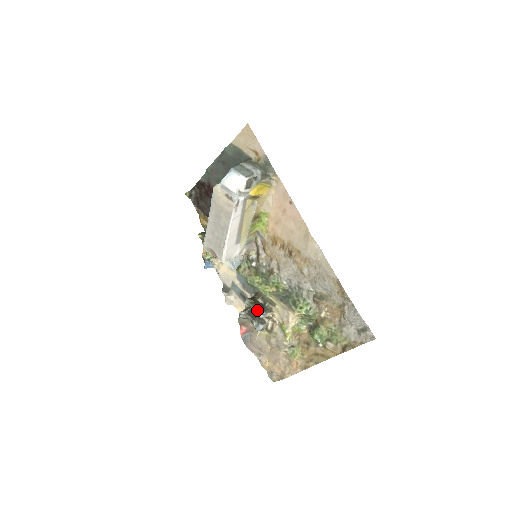
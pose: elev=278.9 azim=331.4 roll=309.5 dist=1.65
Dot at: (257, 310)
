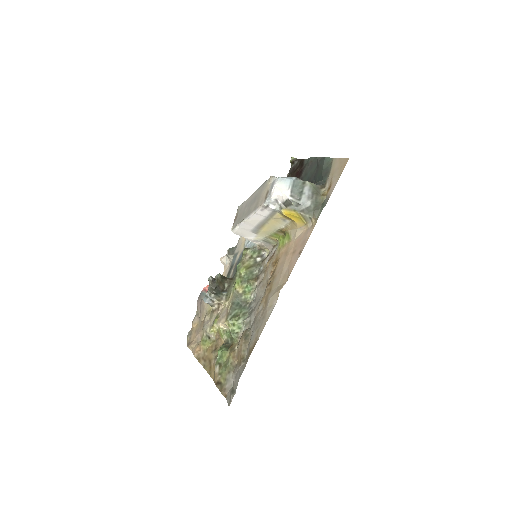
Dot at: (215, 288)
